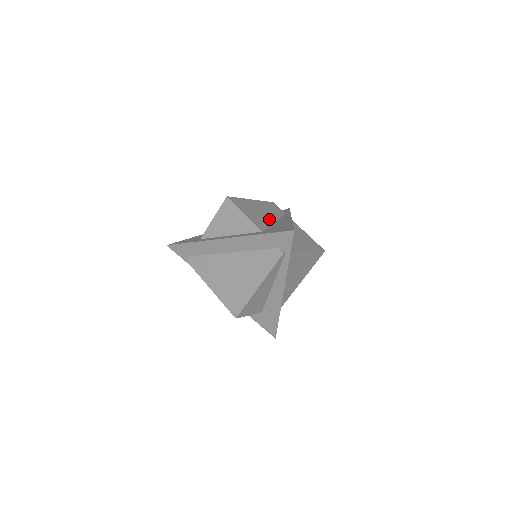
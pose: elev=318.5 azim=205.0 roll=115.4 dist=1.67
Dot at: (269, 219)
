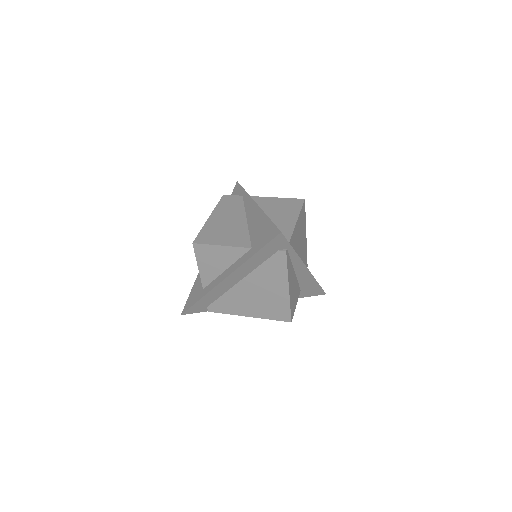
Dot at: (240, 223)
